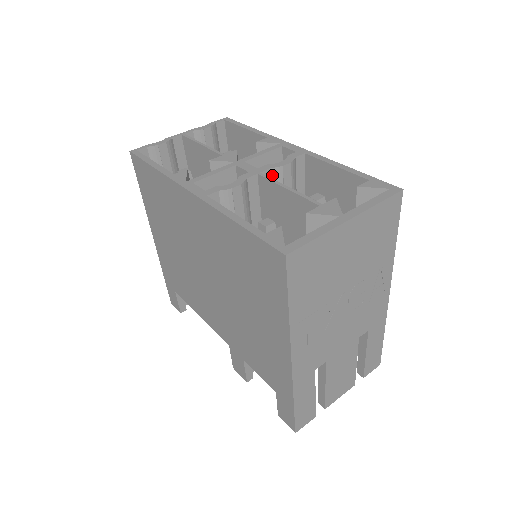
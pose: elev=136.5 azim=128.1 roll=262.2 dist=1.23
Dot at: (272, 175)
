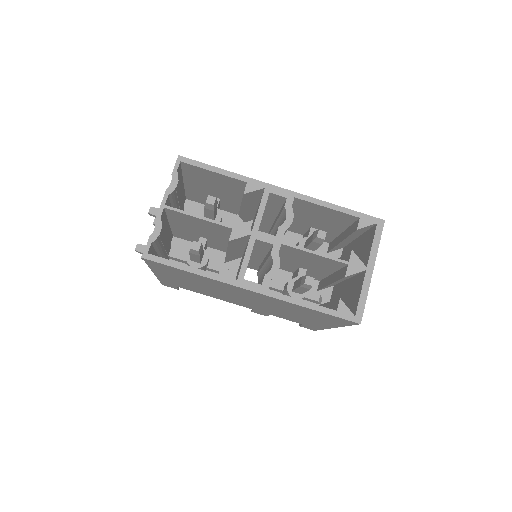
Dot at: (284, 232)
